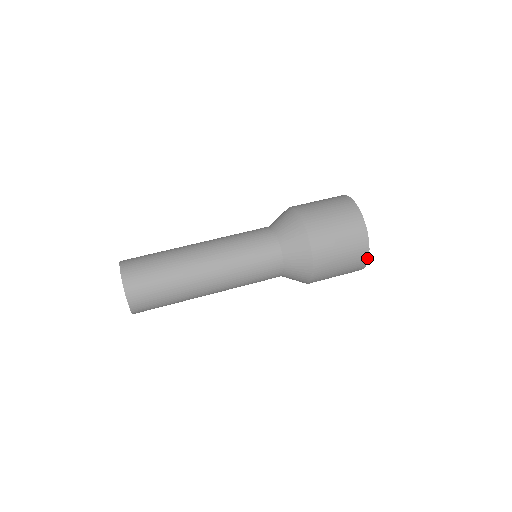
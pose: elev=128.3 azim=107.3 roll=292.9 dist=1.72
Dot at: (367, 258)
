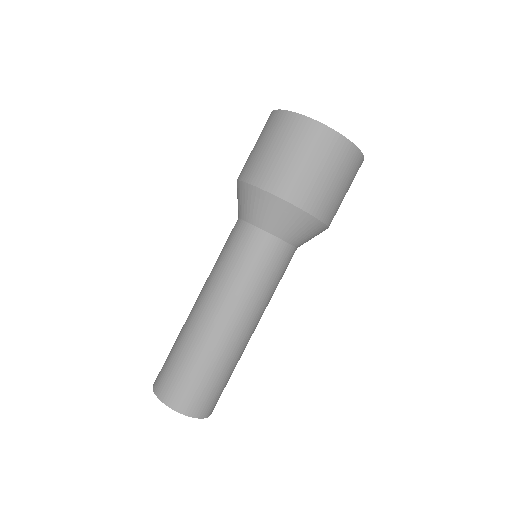
Dot at: (362, 161)
